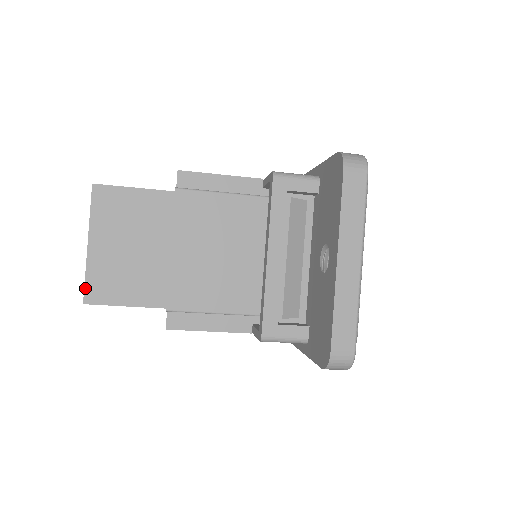
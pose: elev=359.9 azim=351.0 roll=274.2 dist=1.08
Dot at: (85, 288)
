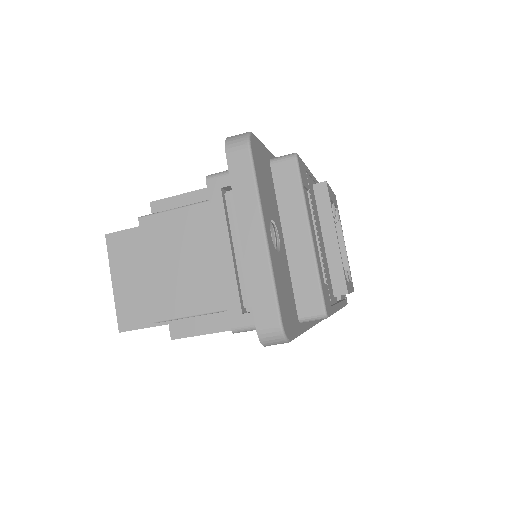
Dot at: (118, 319)
